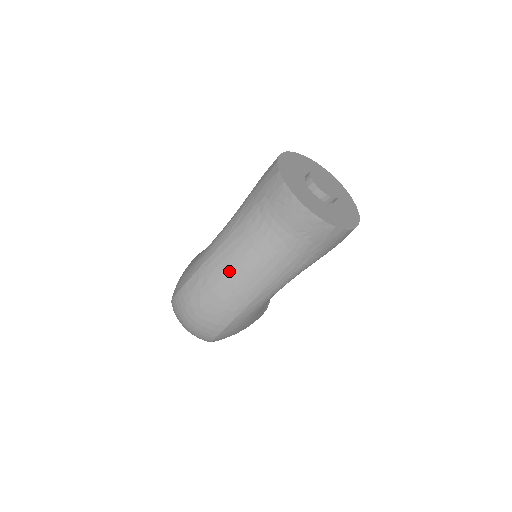
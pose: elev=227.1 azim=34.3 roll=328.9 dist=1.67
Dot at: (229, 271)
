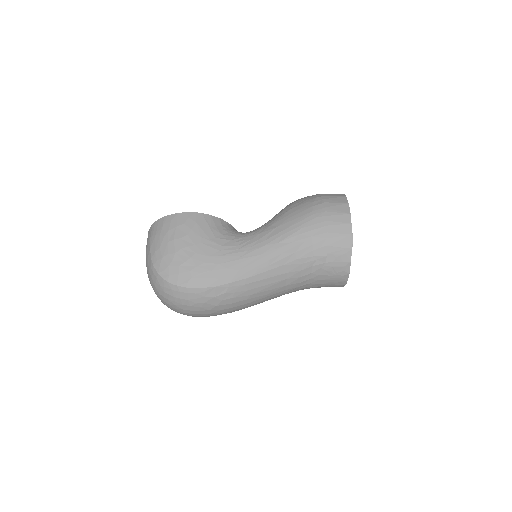
Dot at: (257, 296)
